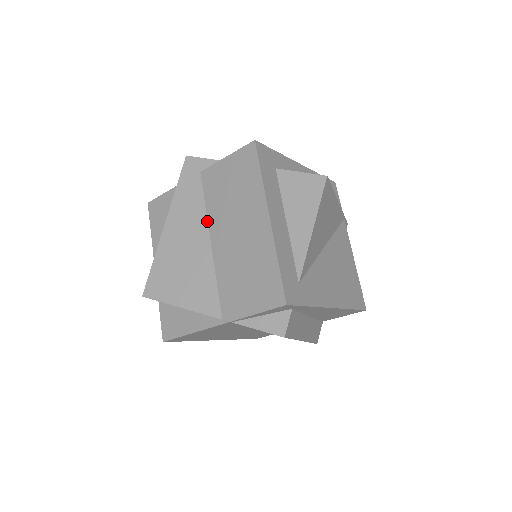
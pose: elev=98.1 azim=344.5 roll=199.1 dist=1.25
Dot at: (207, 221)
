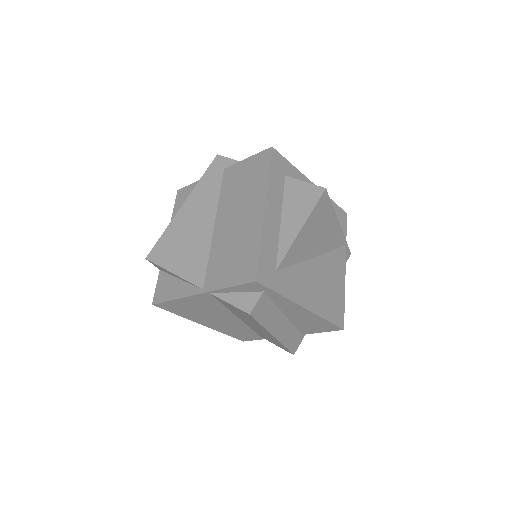
Dot at: (217, 208)
